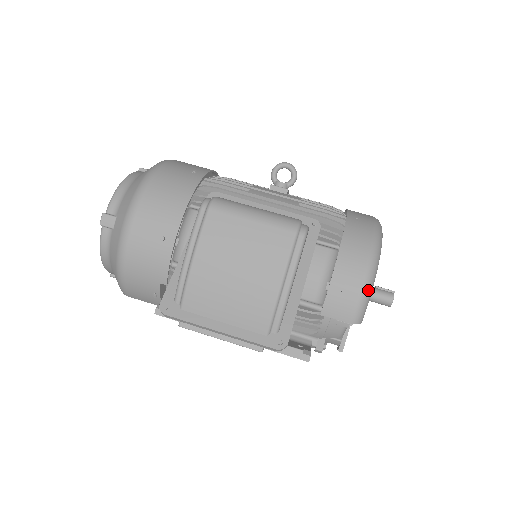
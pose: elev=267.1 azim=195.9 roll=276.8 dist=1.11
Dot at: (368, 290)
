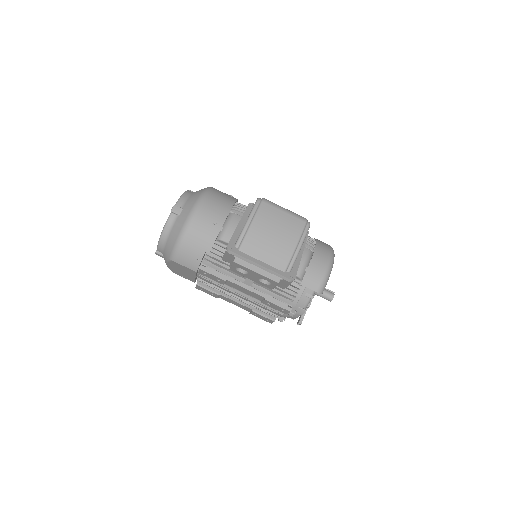
Dot at: (328, 275)
